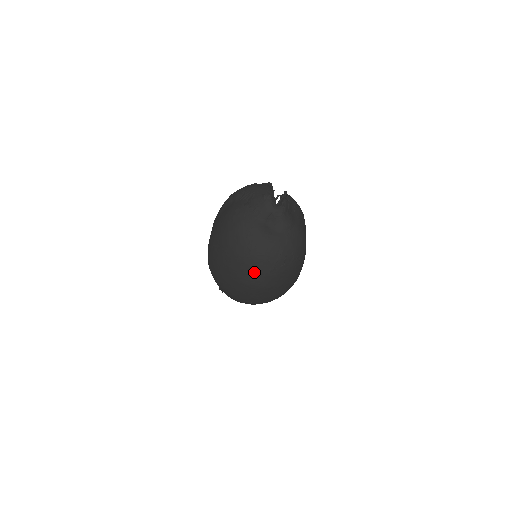
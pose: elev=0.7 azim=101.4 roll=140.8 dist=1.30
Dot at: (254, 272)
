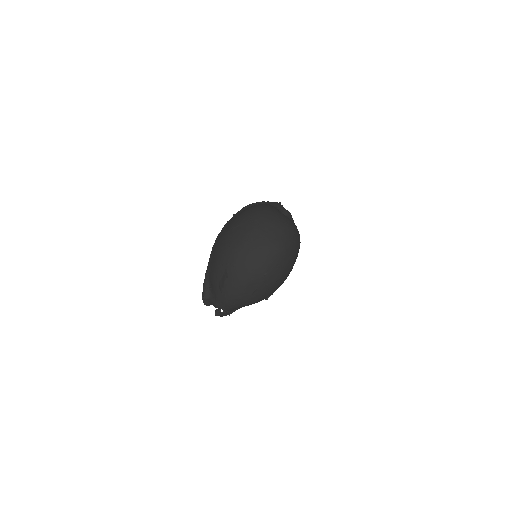
Dot at: (282, 235)
